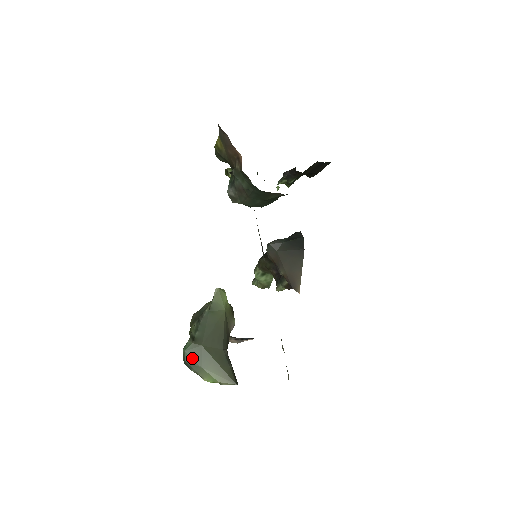
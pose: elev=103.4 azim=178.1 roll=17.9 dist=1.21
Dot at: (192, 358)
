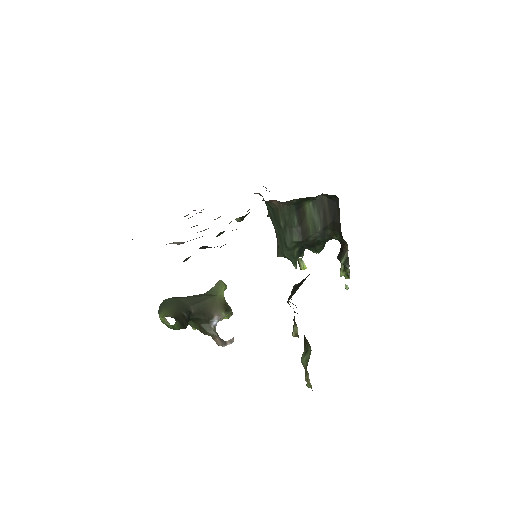
Dot at: (164, 303)
